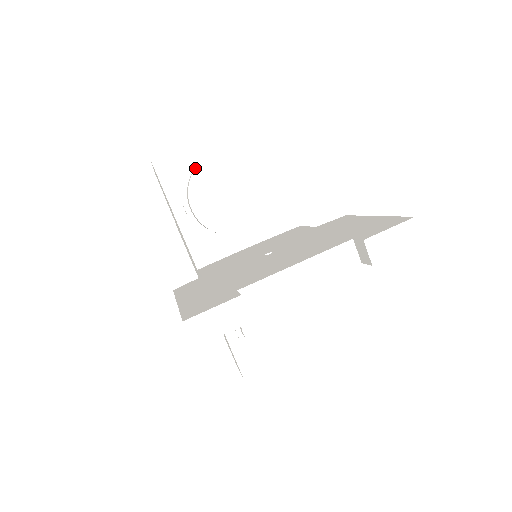
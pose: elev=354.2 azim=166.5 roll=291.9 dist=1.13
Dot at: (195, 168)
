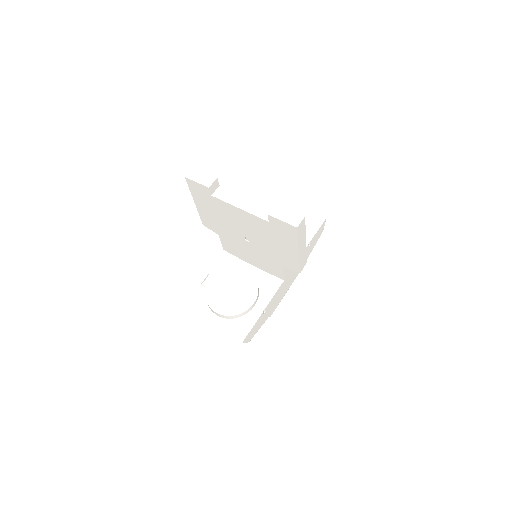
Dot at: occluded
